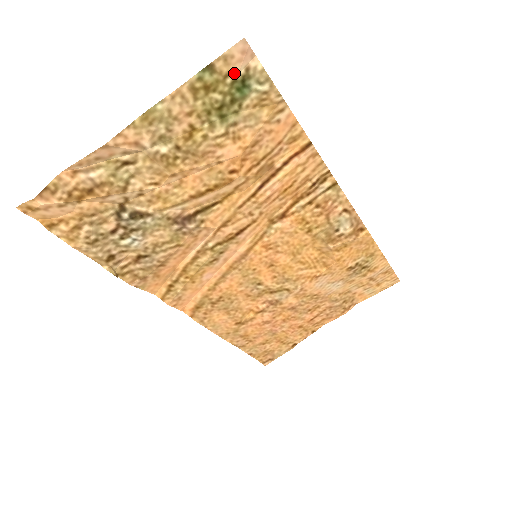
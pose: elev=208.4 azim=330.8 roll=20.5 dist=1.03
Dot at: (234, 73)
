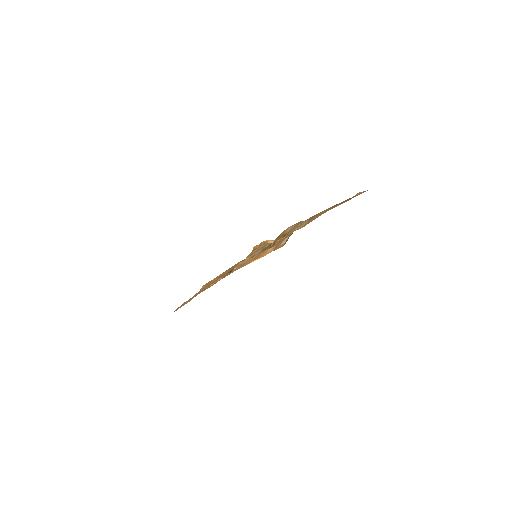
Dot at: occluded
